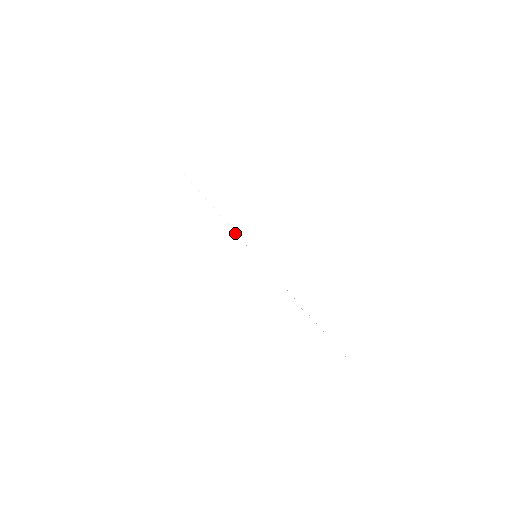
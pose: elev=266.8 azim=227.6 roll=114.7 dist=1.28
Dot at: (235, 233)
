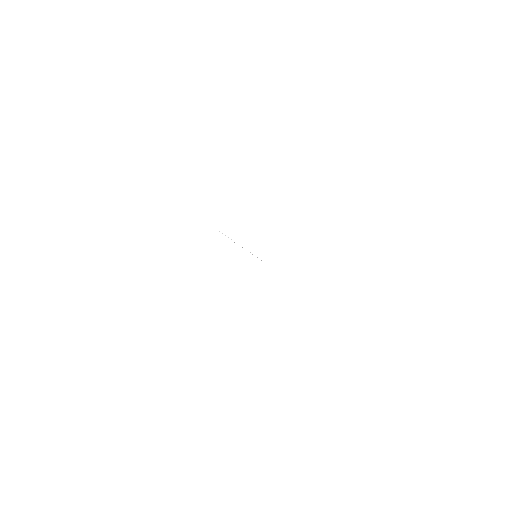
Dot at: occluded
